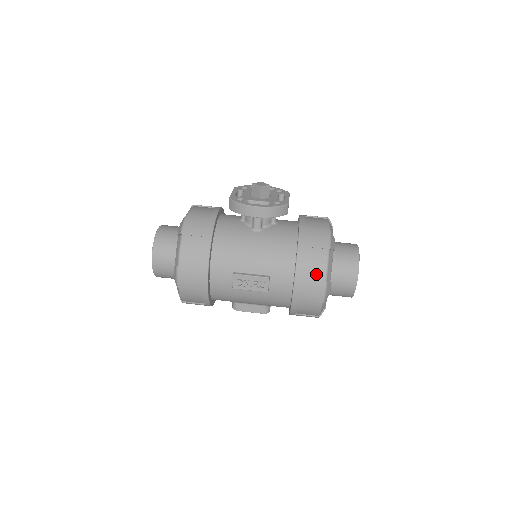
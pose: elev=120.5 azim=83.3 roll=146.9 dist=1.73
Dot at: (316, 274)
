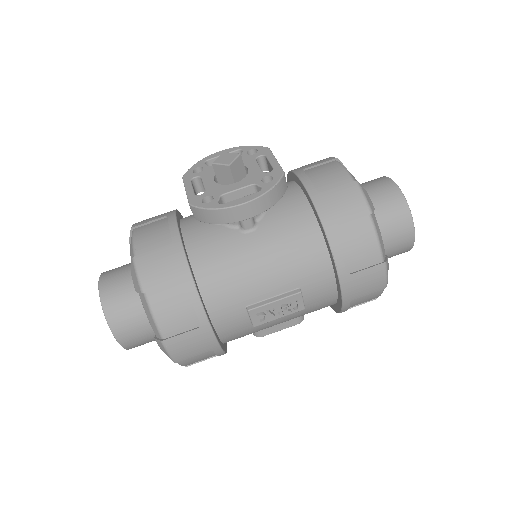
Dot at: (367, 258)
